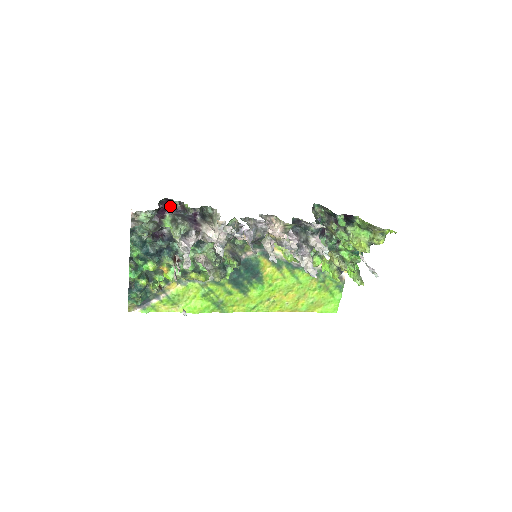
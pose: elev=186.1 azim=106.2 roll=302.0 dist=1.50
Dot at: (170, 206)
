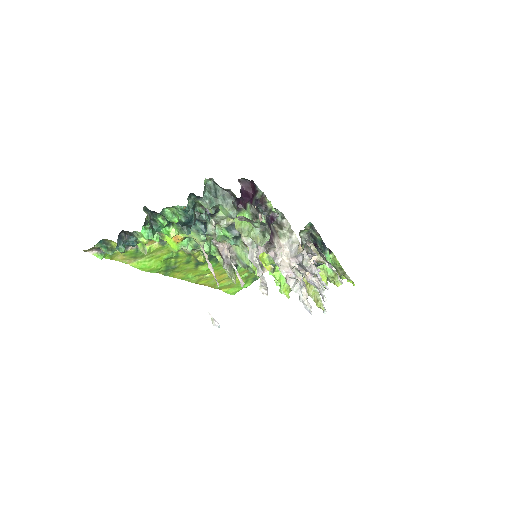
Dot at: (253, 193)
